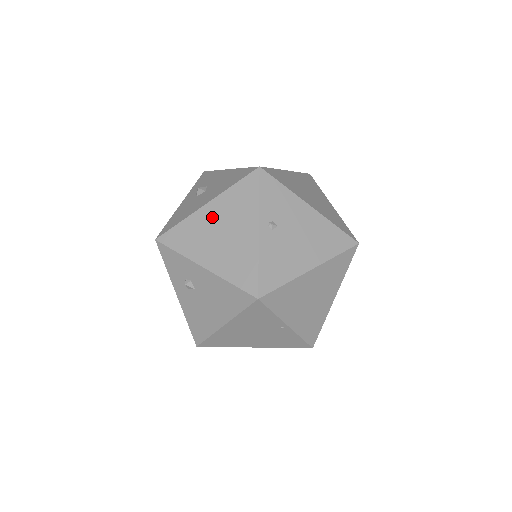
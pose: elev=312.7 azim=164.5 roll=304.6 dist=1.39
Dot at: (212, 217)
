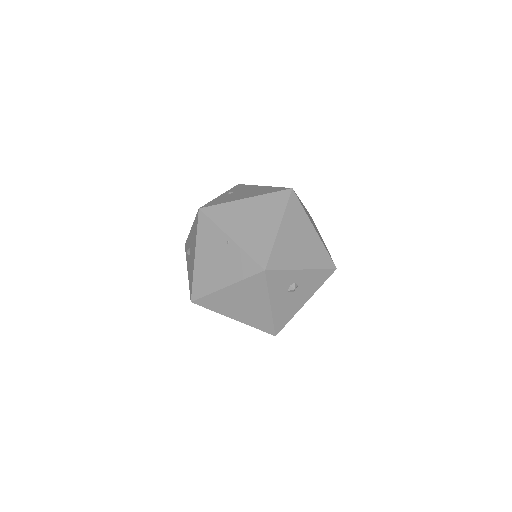
Dot at: occluded
